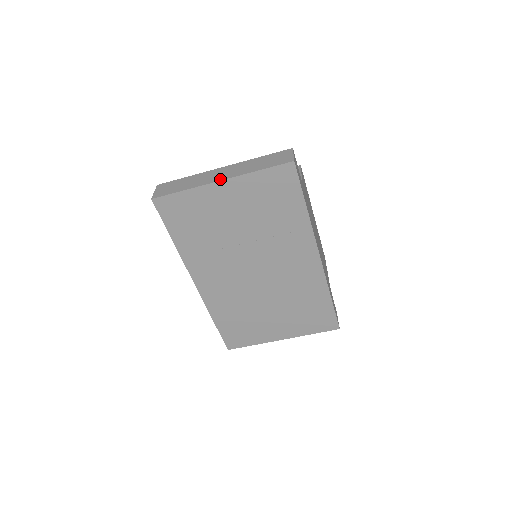
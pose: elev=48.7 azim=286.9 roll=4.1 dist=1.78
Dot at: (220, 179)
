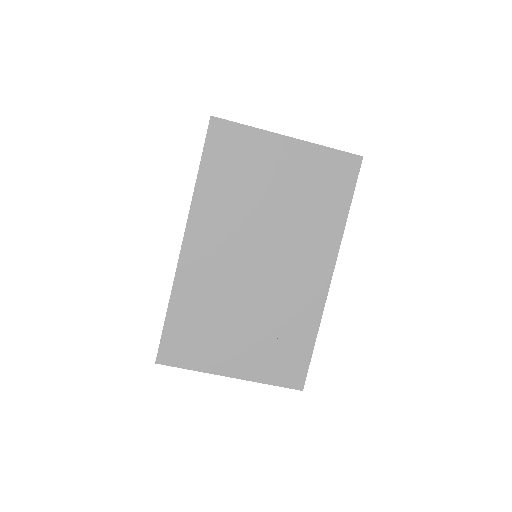
Dot at: (288, 136)
